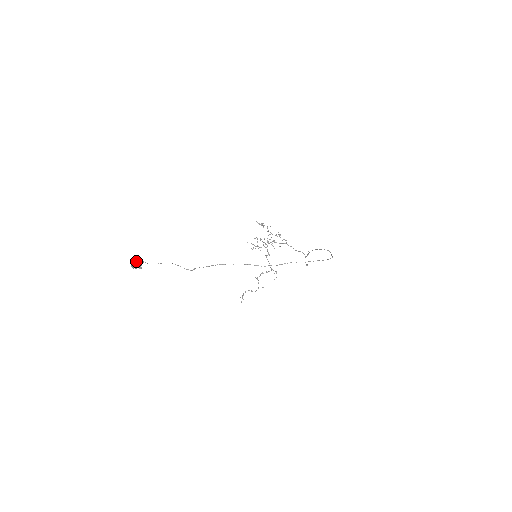
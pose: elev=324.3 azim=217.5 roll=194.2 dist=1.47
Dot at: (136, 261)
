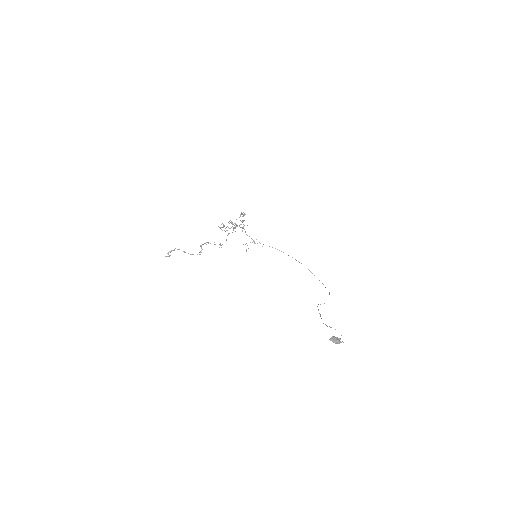
Dot at: (337, 338)
